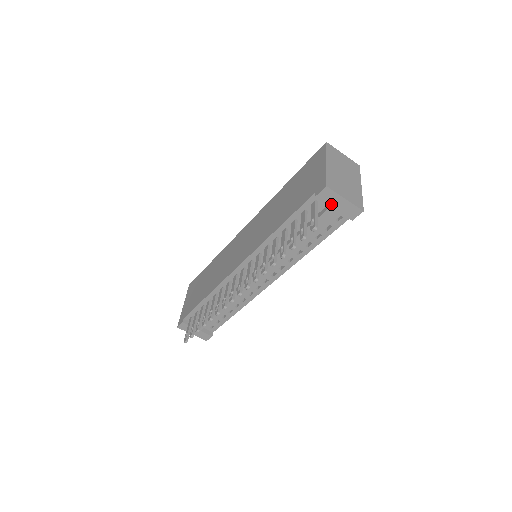
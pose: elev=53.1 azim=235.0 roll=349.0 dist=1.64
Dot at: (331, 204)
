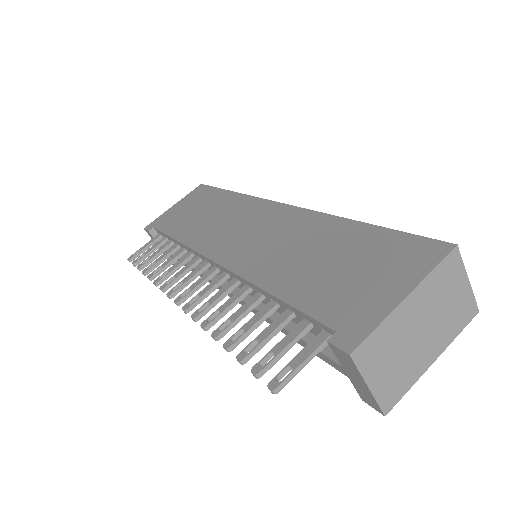
Dot at: (344, 366)
